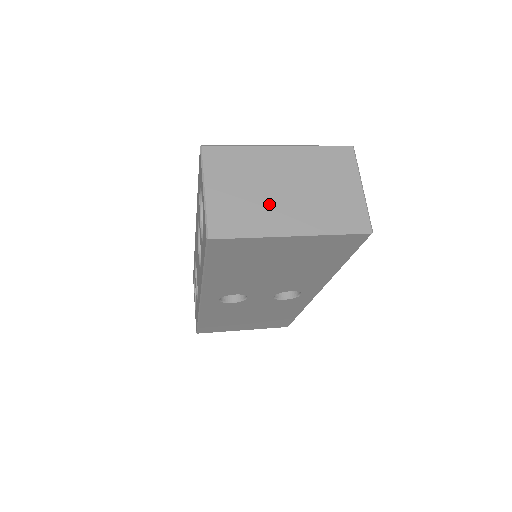
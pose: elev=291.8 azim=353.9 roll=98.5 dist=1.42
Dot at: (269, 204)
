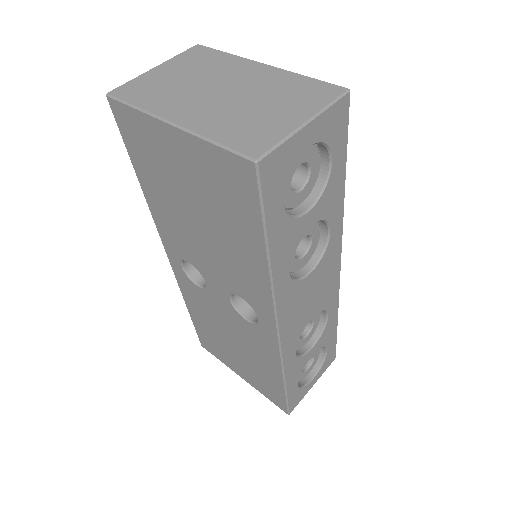
Dot at: (188, 94)
